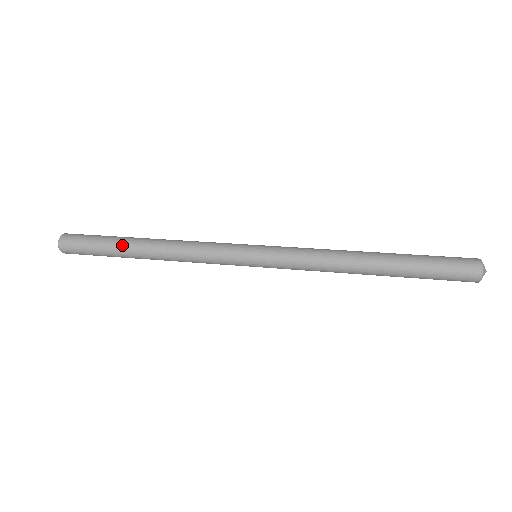
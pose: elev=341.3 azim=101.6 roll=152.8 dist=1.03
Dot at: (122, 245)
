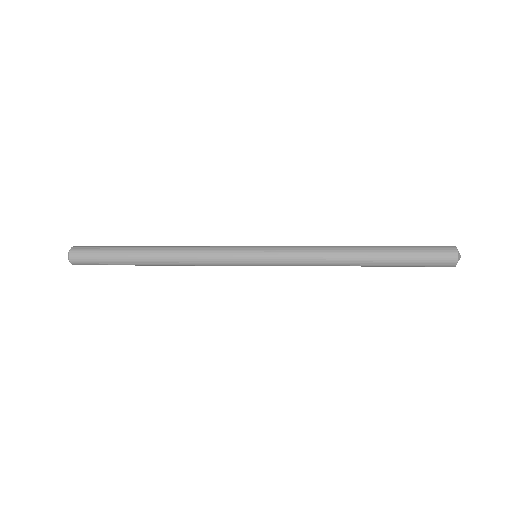
Dot at: (131, 260)
